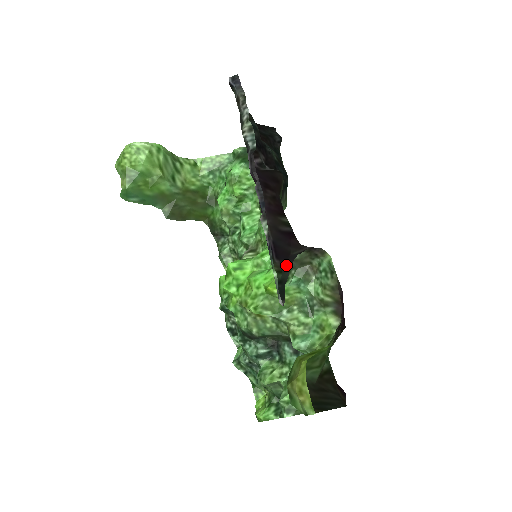
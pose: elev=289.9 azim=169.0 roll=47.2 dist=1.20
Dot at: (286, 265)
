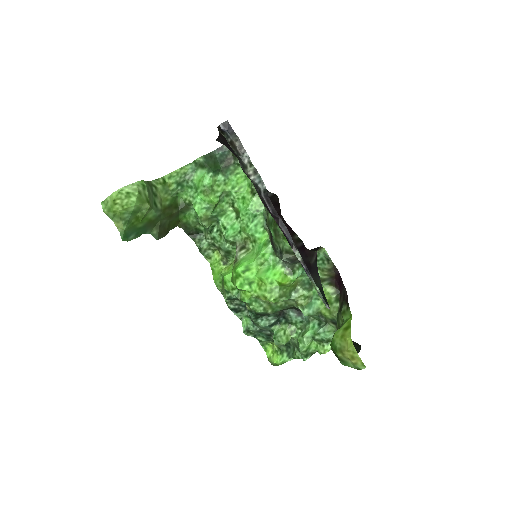
Dot at: (314, 275)
